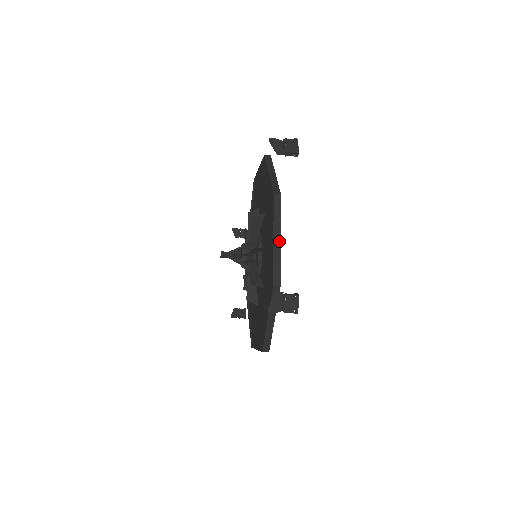
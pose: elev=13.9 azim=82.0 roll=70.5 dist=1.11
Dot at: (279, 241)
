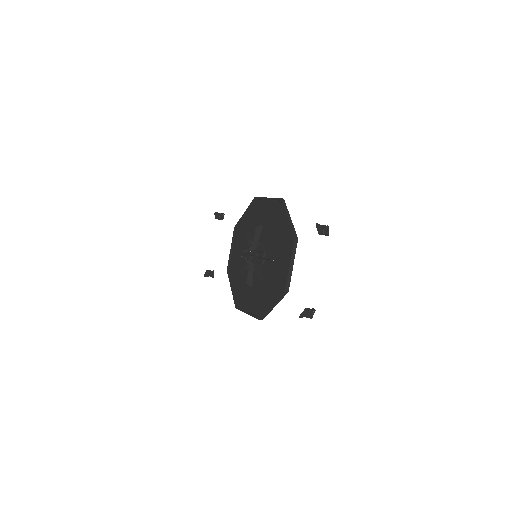
Dot at: (292, 266)
